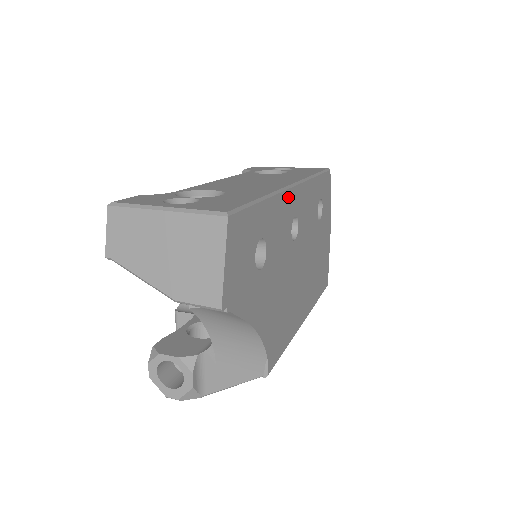
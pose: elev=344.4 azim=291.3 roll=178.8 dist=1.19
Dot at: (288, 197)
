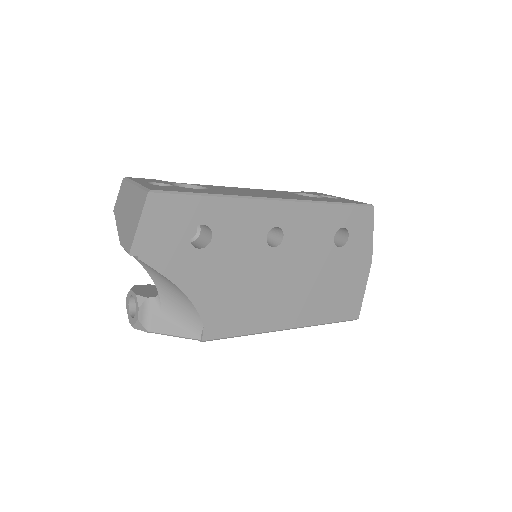
Dot at: (263, 206)
